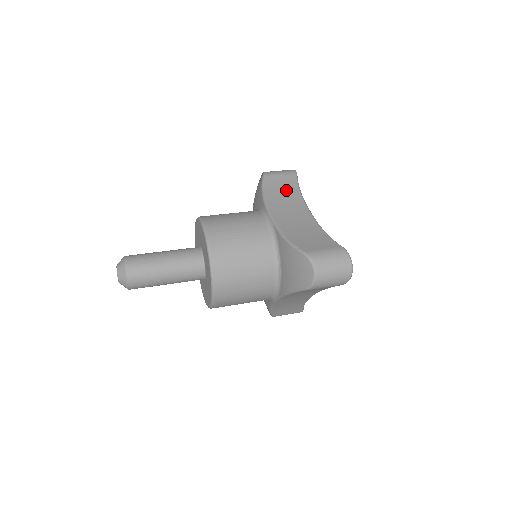
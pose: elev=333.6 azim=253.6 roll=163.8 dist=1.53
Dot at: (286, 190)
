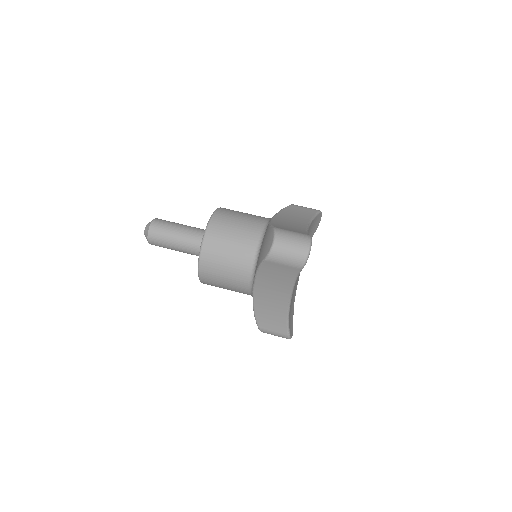
Dot at: (301, 214)
